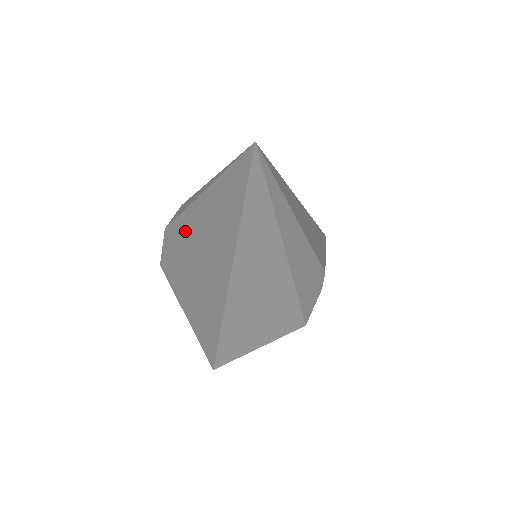
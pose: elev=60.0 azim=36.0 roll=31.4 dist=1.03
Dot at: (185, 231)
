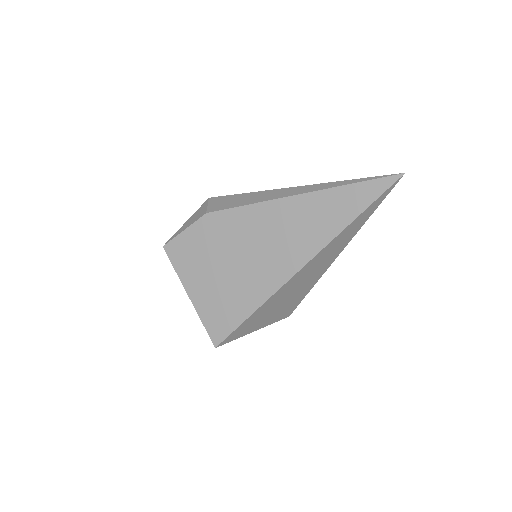
Dot at: (252, 219)
